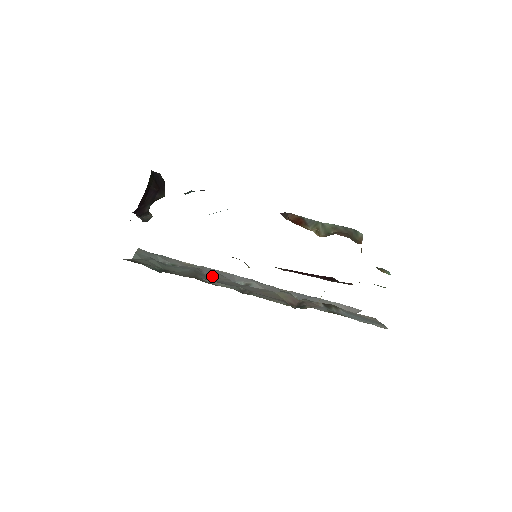
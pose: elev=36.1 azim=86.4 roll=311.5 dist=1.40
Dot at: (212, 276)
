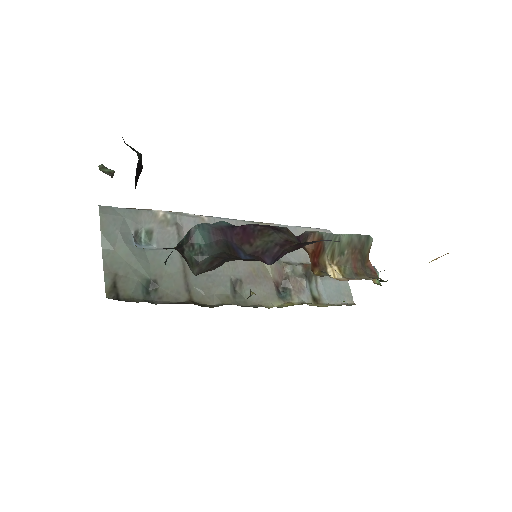
Dot at: occluded
